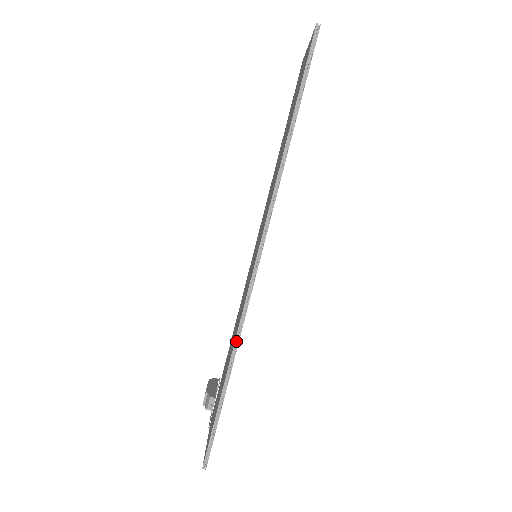
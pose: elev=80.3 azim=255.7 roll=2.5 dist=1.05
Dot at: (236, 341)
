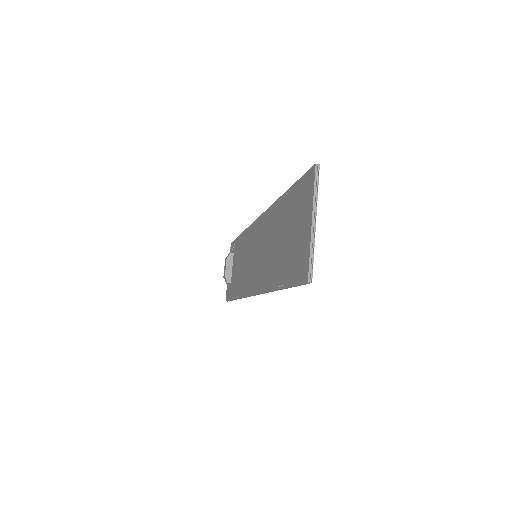
Dot at: (241, 298)
